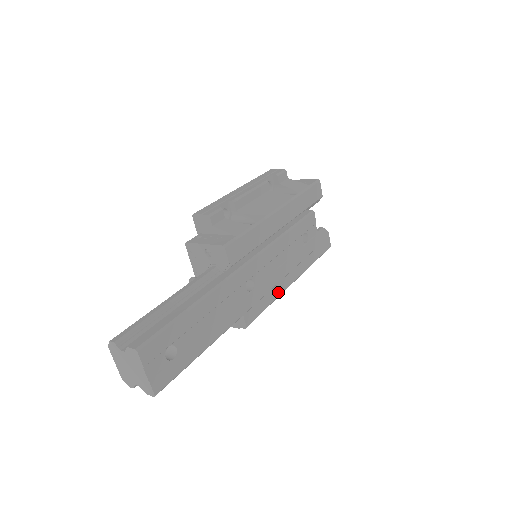
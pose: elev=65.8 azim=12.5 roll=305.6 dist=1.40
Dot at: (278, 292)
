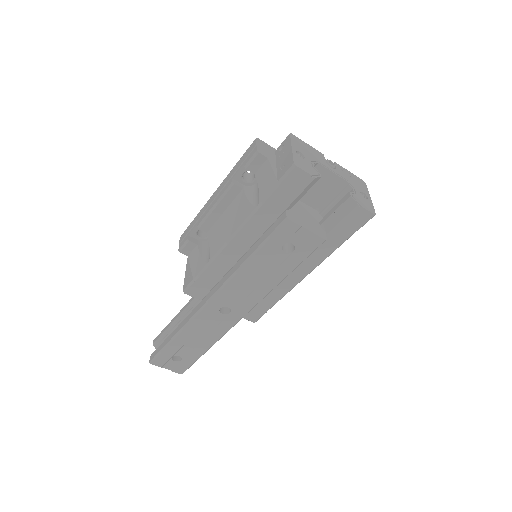
Dot at: (284, 291)
